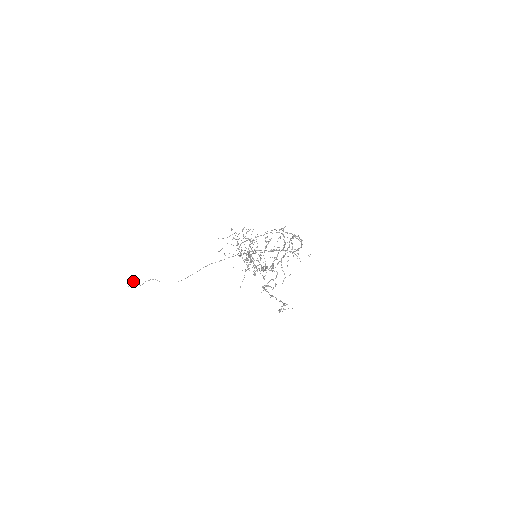
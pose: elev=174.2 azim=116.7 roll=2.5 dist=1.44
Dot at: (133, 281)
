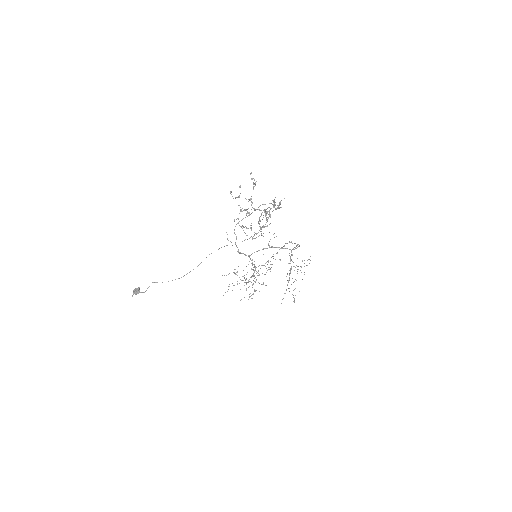
Dot at: (135, 290)
